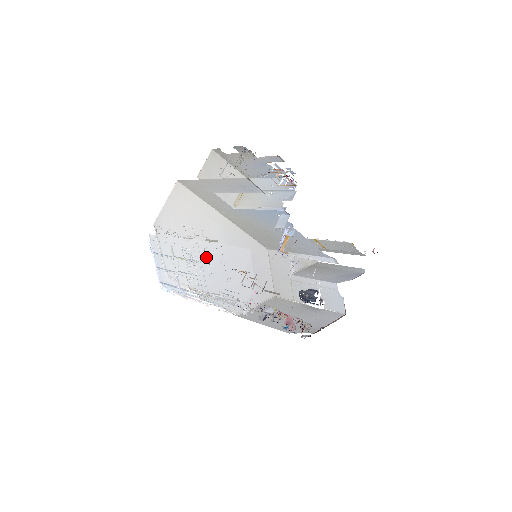
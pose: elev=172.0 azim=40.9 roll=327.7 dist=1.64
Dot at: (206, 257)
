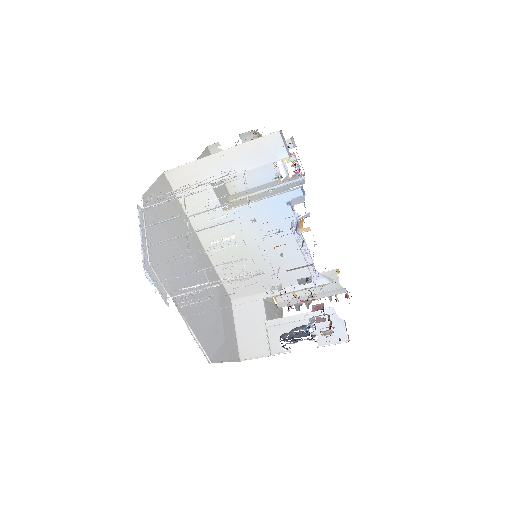
Dot at: (184, 269)
